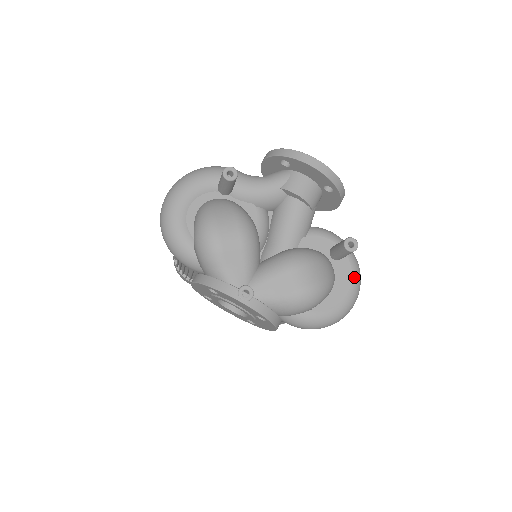
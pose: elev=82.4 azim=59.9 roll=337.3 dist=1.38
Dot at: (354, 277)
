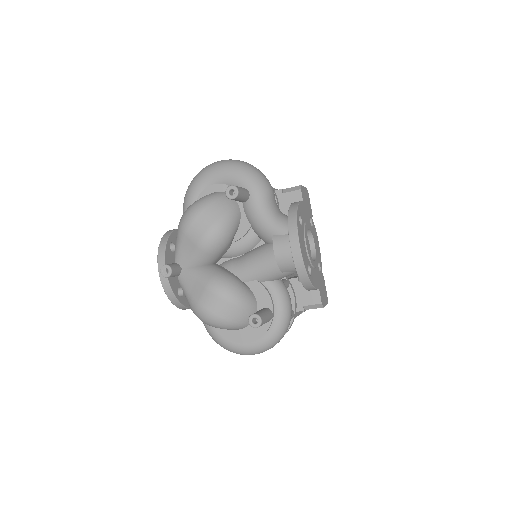
Dot at: (261, 341)
